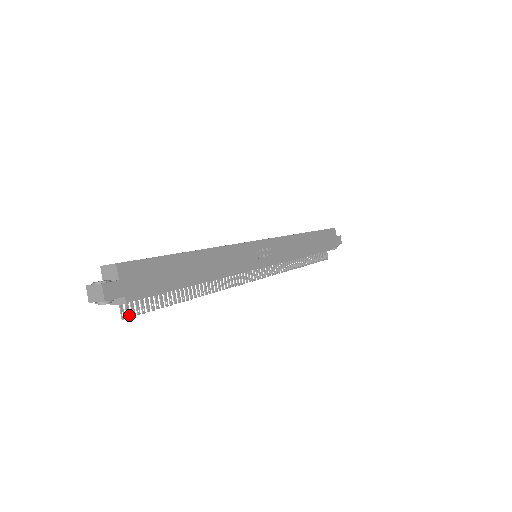
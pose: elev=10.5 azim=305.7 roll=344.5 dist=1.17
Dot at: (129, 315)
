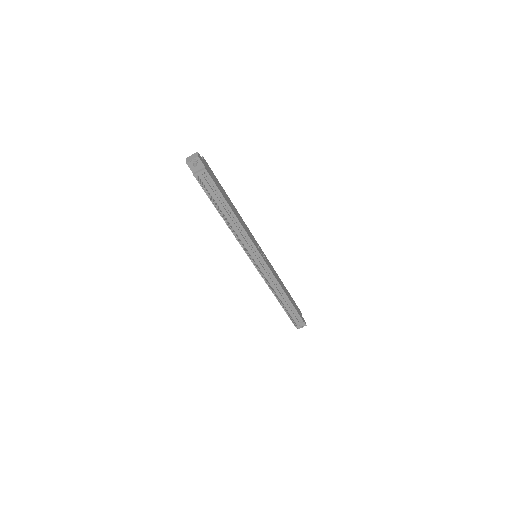
Dot at: (201, 184)
